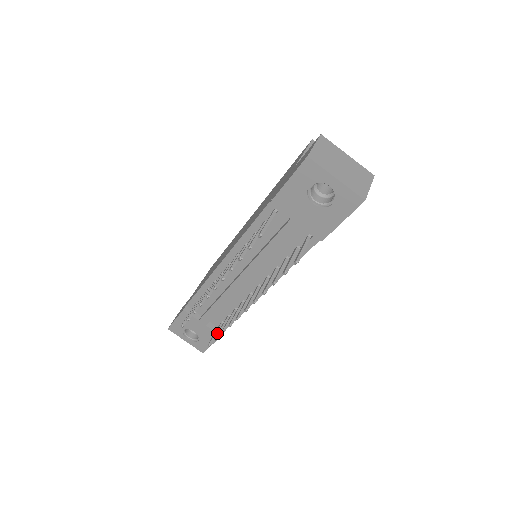
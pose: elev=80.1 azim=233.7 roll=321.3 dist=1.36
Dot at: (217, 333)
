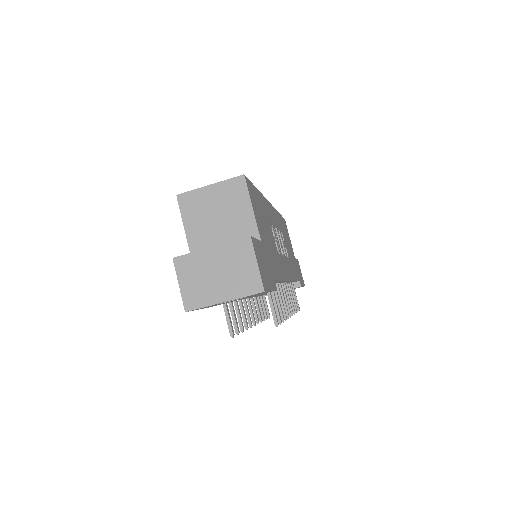
Dot at: occluded
